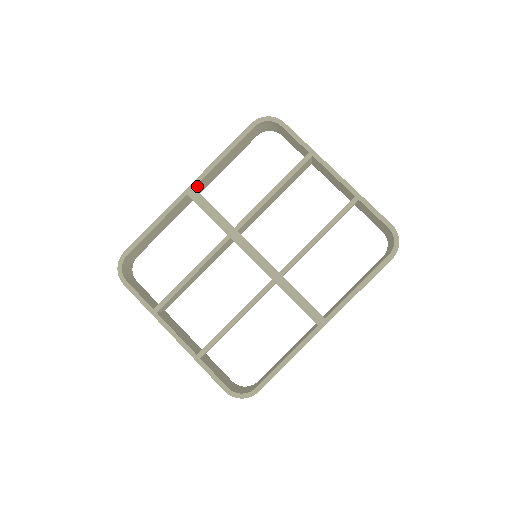
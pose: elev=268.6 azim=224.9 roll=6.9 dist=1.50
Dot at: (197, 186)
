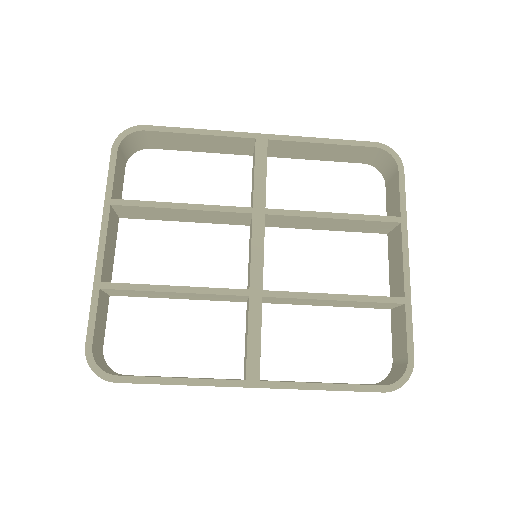
Dot at: (271, 142)
